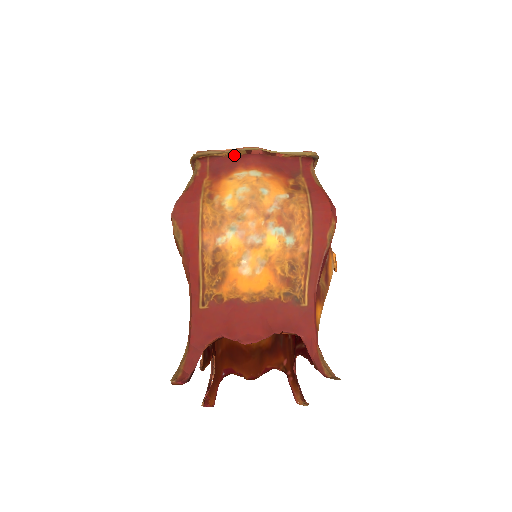
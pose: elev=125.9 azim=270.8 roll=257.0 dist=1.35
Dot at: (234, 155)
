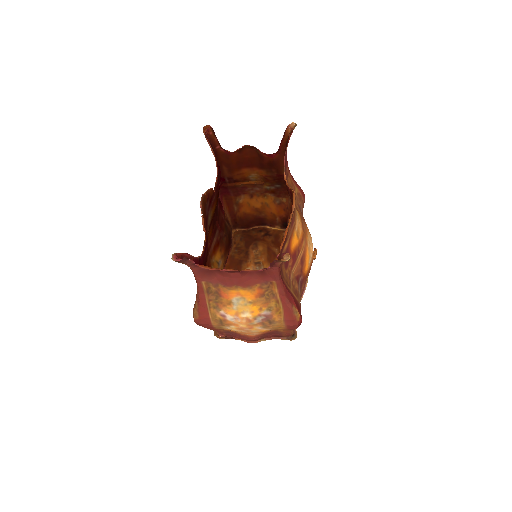
Dot at: (253, 226)
